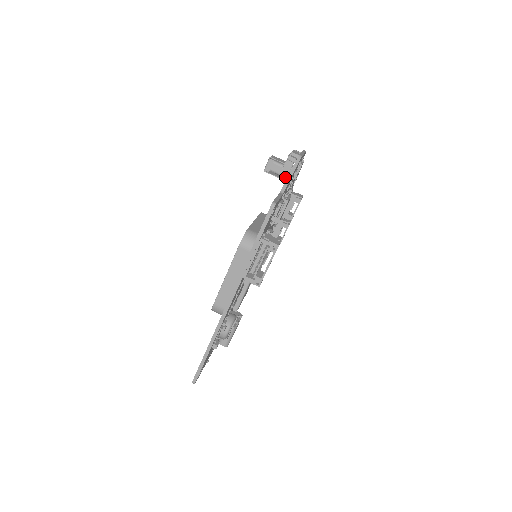
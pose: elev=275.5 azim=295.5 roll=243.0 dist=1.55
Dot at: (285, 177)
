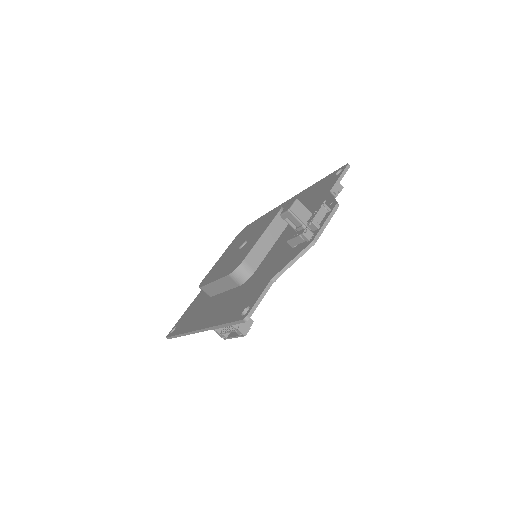
Dot at: (293, 245)
